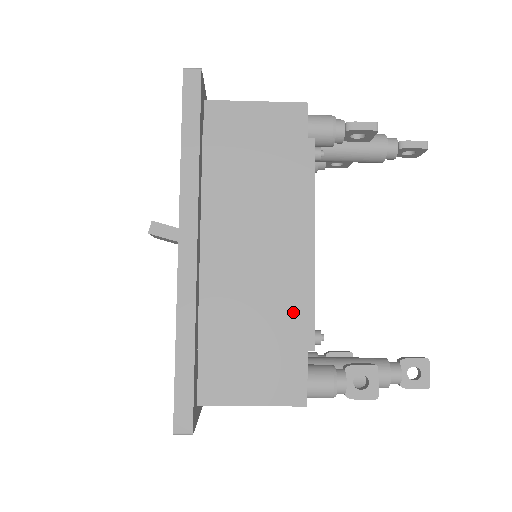
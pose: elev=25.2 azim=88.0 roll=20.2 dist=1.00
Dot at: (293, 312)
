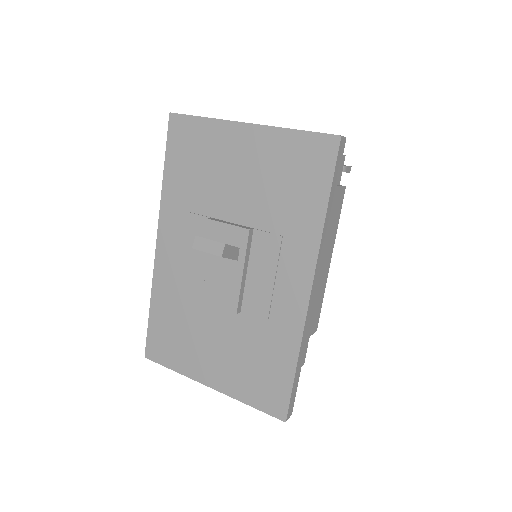
Dot at: (316, 311)
